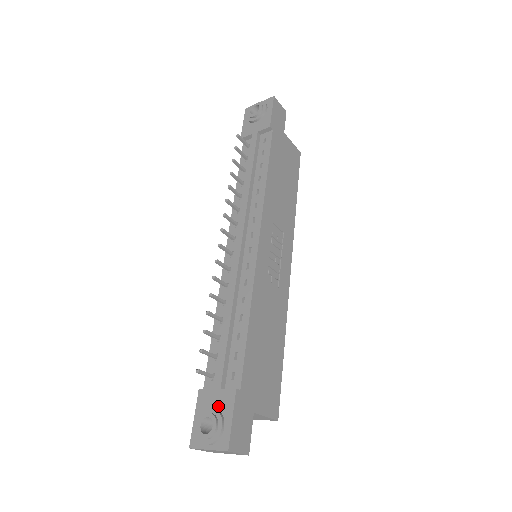
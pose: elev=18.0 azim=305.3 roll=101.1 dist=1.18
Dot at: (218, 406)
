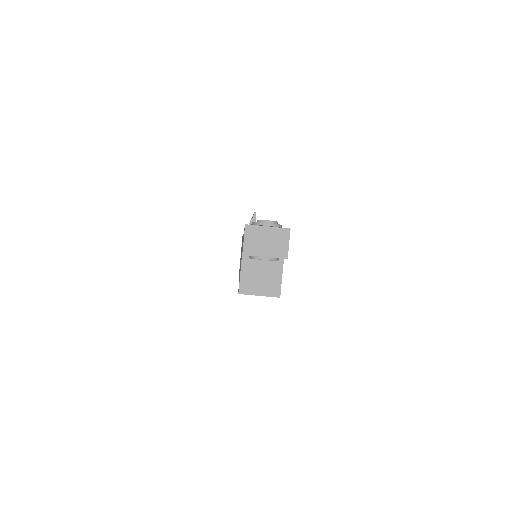
Dot at: occluded
